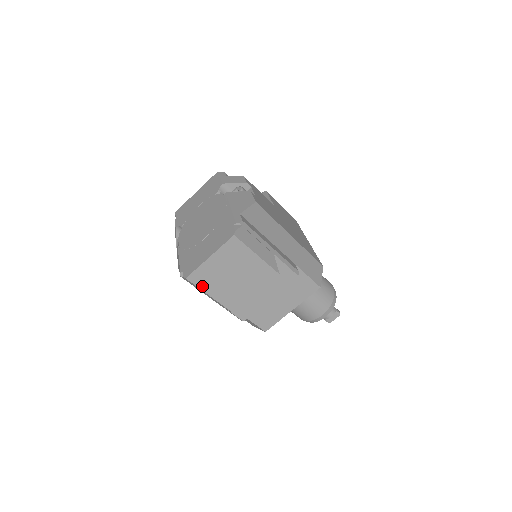
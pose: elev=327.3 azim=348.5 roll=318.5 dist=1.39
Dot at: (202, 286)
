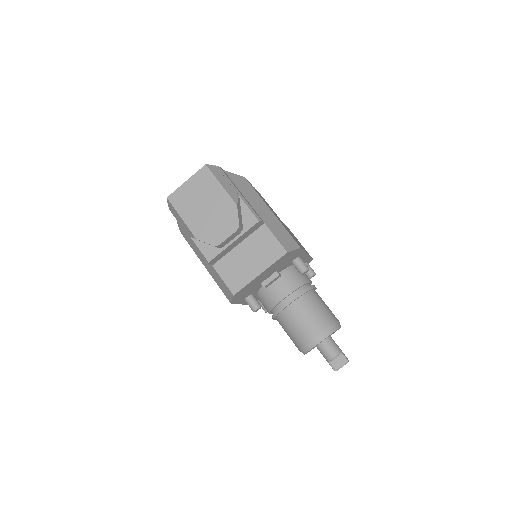
Dot at: (177, 207)
